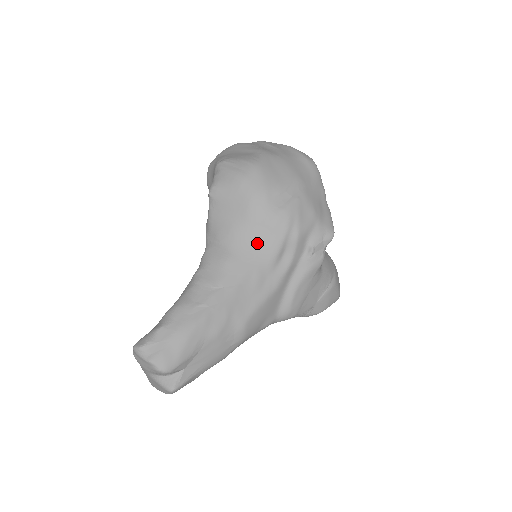
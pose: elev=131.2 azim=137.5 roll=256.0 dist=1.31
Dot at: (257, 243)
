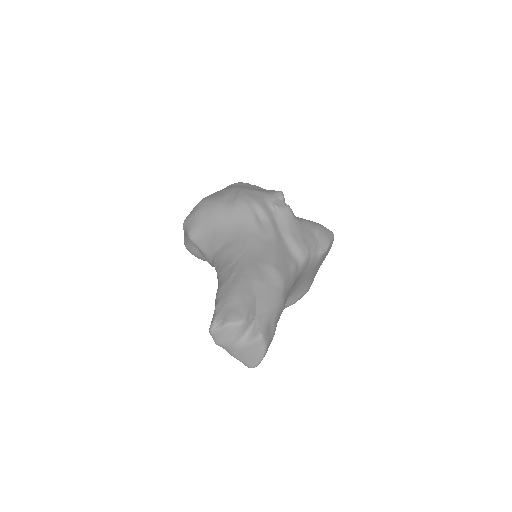
Dot at: (238, 227)
